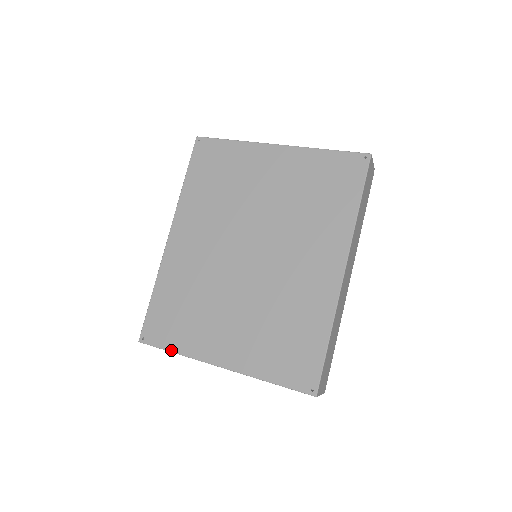
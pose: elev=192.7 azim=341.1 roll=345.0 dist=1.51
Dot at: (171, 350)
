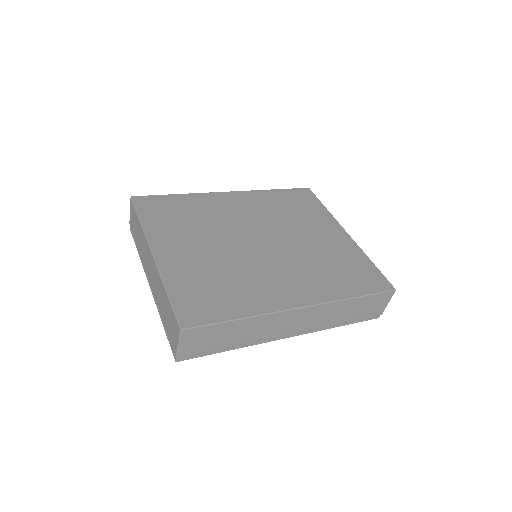
Dot at: (141, 218)
